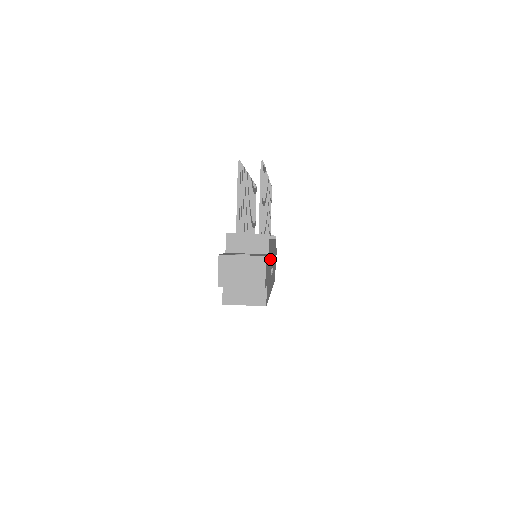
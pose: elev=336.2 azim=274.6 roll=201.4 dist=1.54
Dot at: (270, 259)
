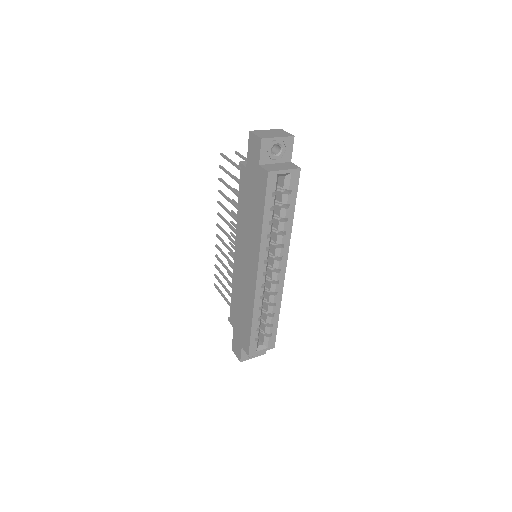
Dot at: occluded
